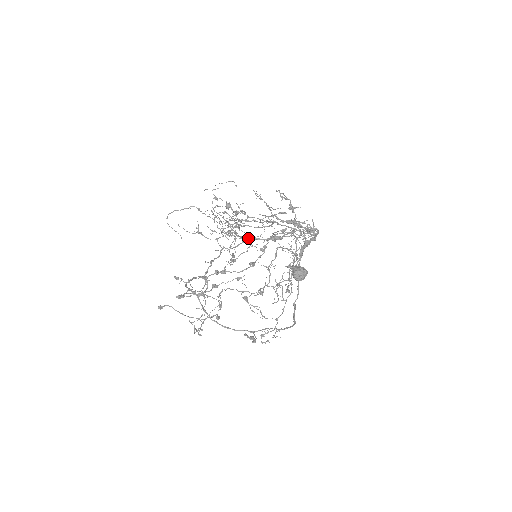
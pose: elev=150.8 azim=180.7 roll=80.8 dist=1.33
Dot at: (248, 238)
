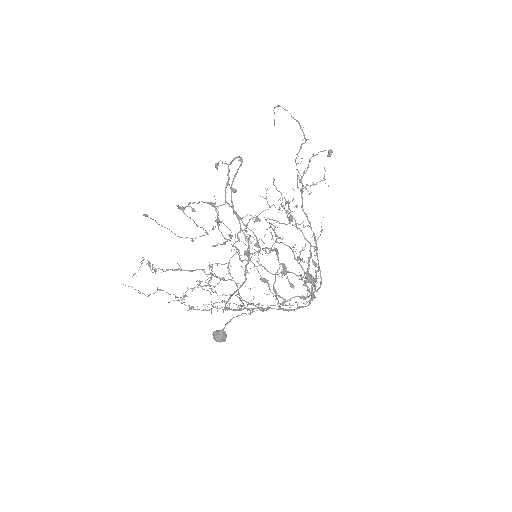
Dot at: (232, 278)
